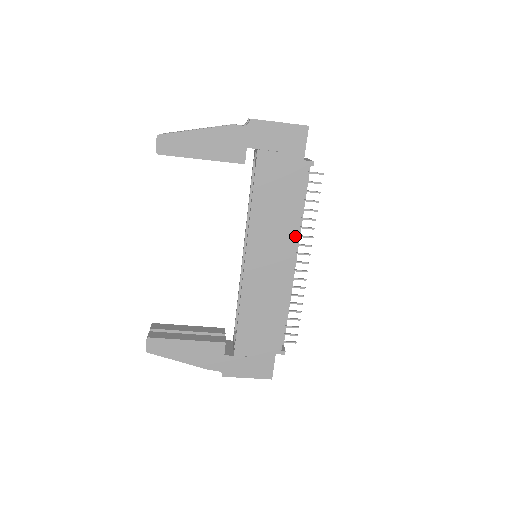
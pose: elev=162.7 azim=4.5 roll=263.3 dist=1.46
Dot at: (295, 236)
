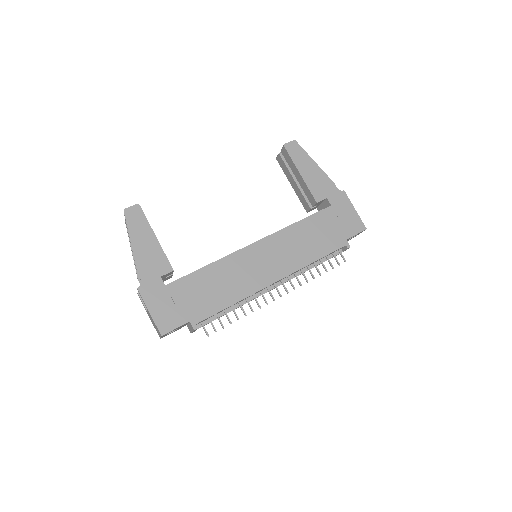
Dot at: (296, 268)
